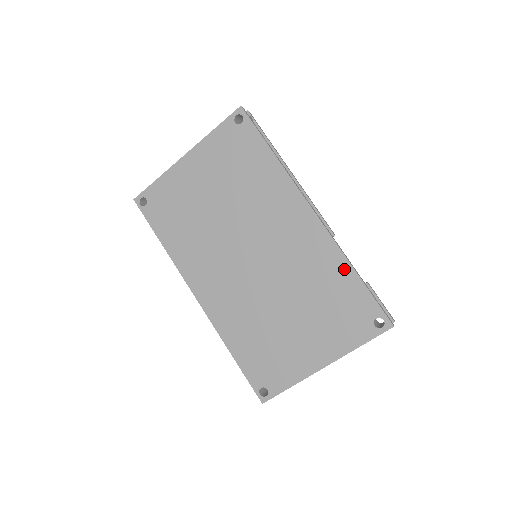
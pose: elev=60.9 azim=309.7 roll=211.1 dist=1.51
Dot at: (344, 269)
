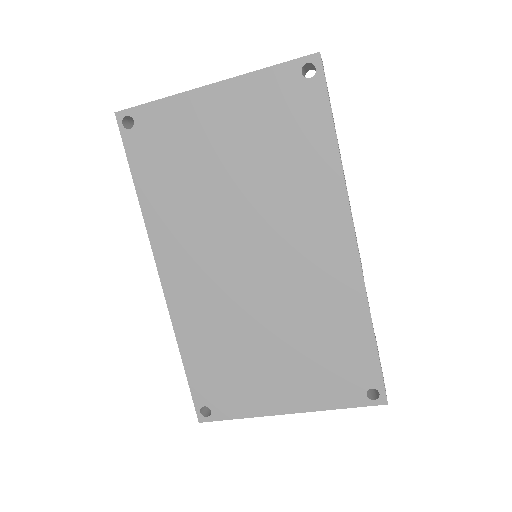
Dot at: (361, 321)
